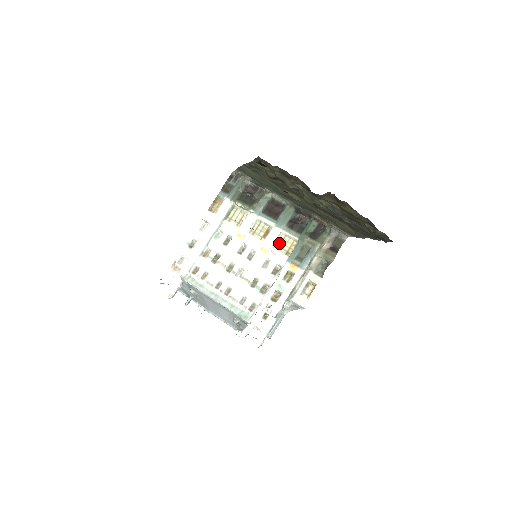
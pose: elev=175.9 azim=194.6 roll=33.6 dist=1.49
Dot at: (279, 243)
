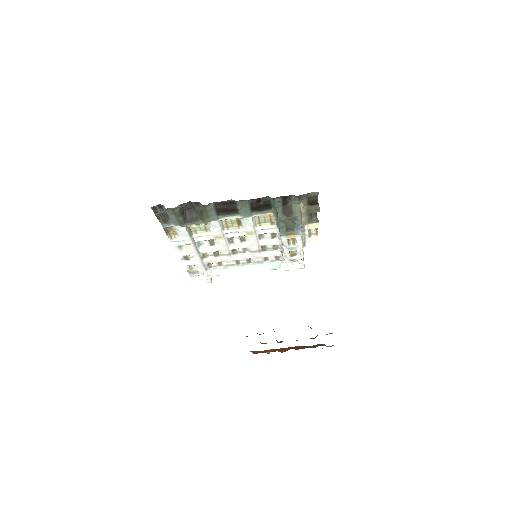
Dot at: (258, 222)
